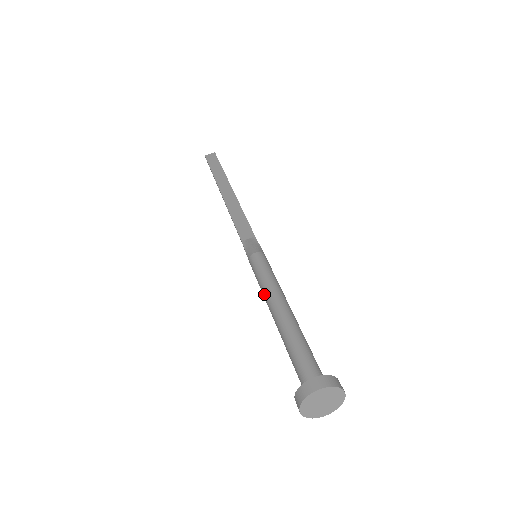
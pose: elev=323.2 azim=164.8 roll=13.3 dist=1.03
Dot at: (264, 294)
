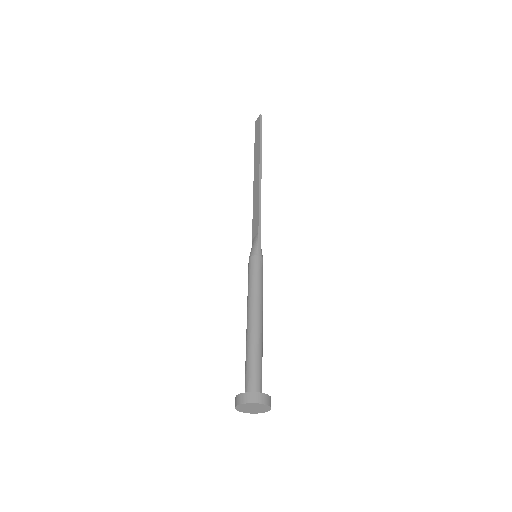
Dot at: occluded
